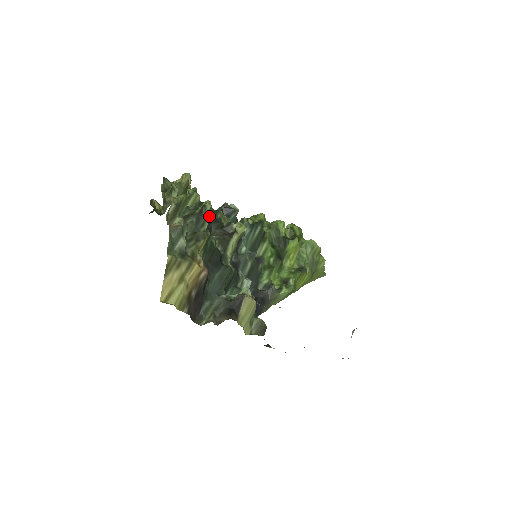
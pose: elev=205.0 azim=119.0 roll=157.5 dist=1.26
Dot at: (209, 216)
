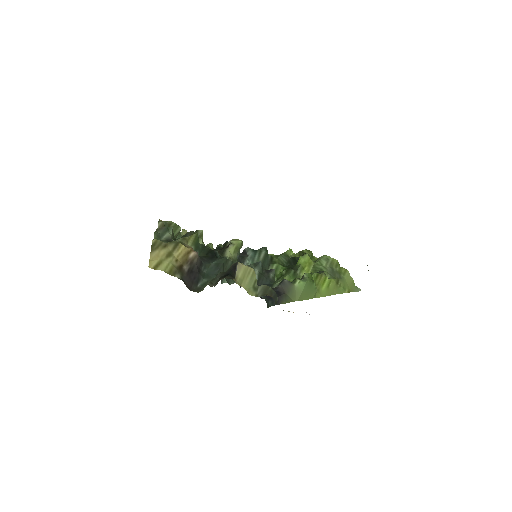
Dot at: occluded
